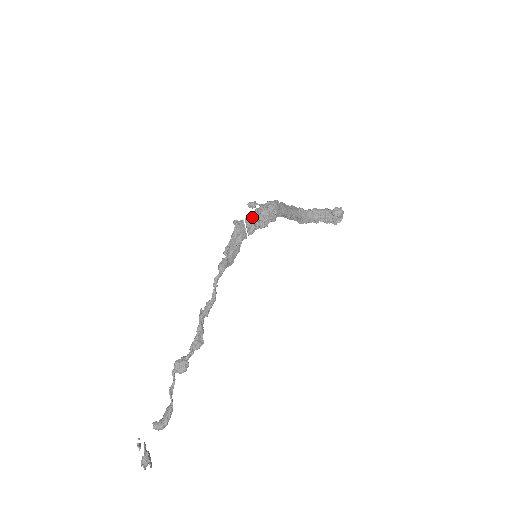
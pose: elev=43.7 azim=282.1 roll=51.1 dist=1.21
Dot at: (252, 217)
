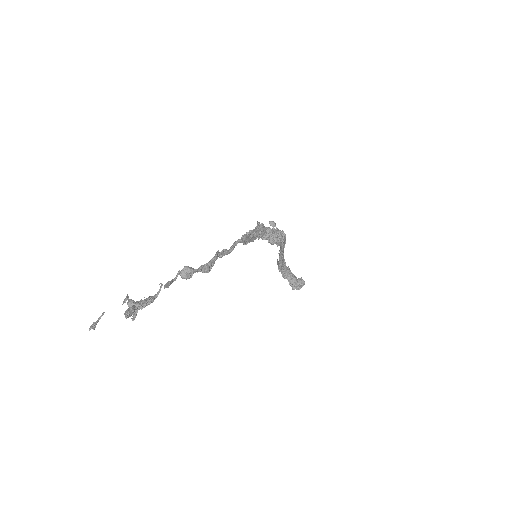
Dot at: (271, 229)
